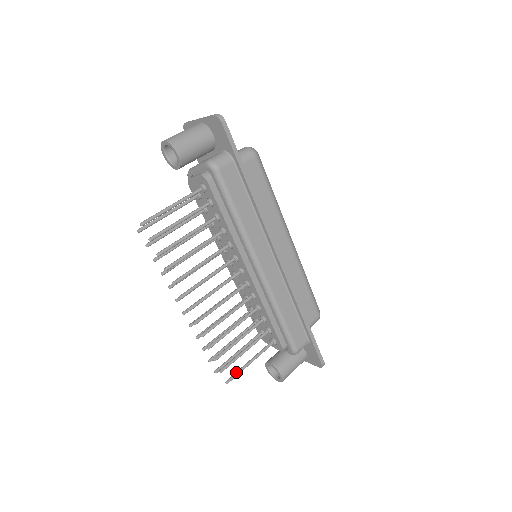
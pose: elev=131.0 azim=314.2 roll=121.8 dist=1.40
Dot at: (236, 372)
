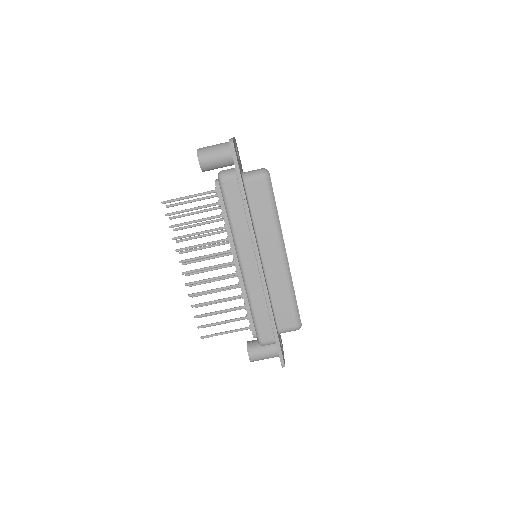
Dot at: (211, 334)
